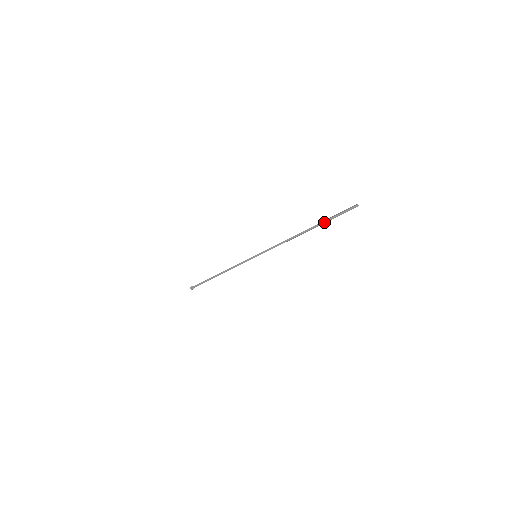
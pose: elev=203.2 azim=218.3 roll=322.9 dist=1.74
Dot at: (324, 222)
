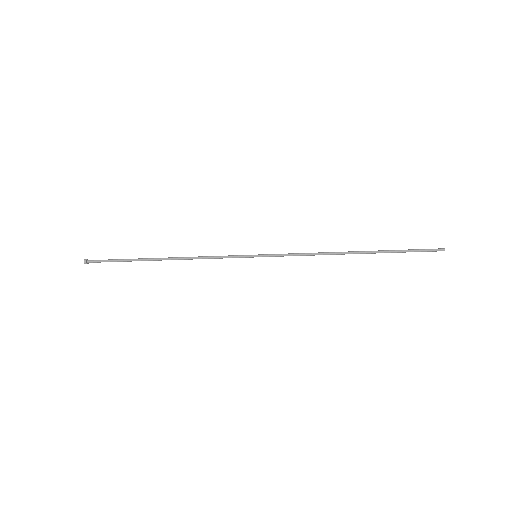
Dot at: occluded
